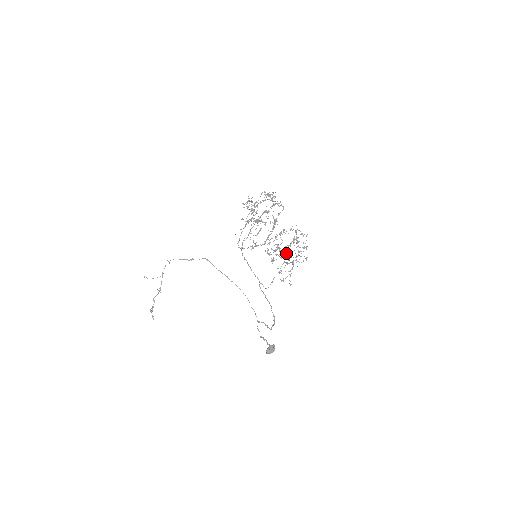
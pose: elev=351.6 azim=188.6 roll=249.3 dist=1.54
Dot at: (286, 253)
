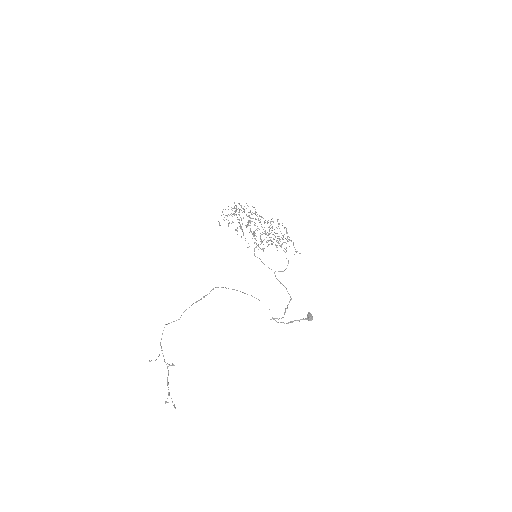
Dot at: (278, 238)
